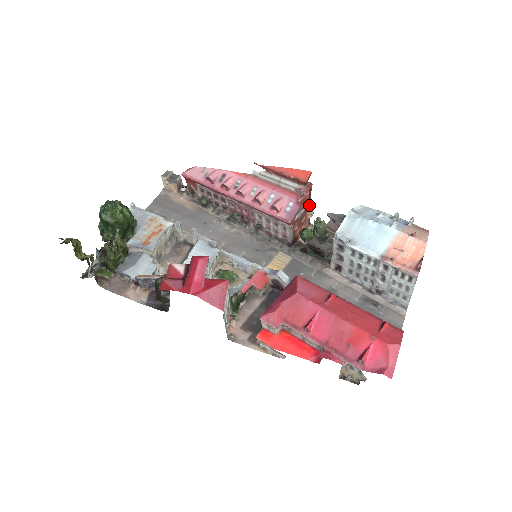
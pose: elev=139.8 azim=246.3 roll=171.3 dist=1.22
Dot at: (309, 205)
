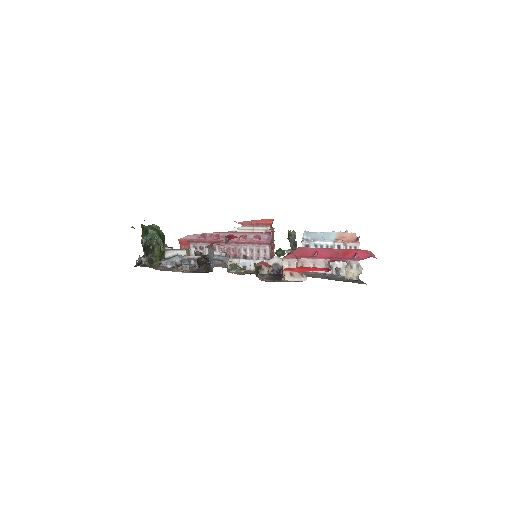
Dot at: occluded
